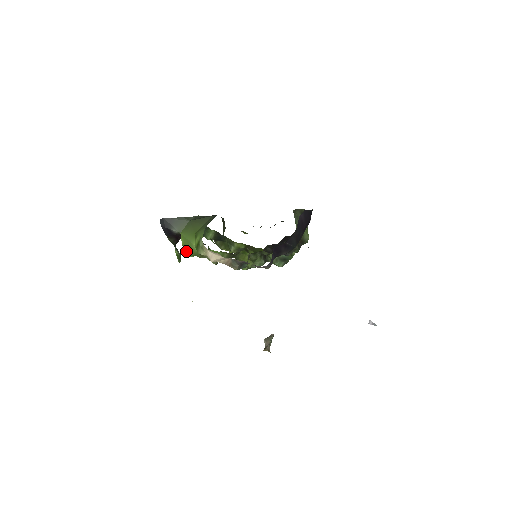
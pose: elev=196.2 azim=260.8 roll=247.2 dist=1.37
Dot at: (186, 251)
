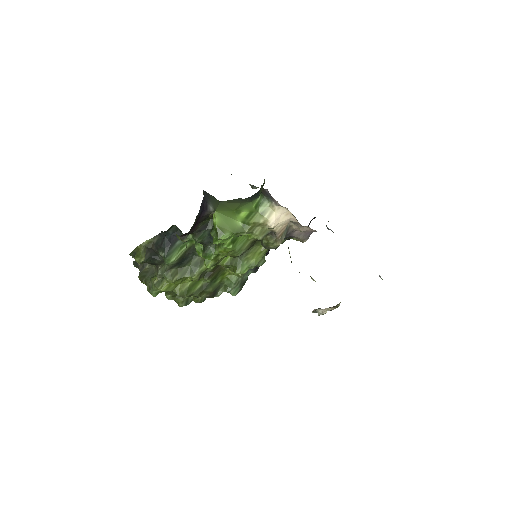
Dot at: (222, 230)
